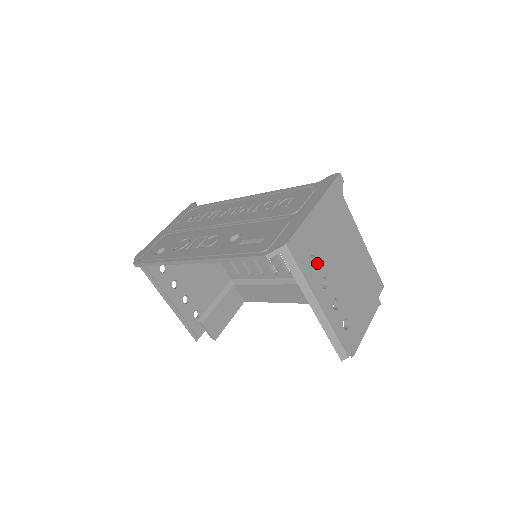
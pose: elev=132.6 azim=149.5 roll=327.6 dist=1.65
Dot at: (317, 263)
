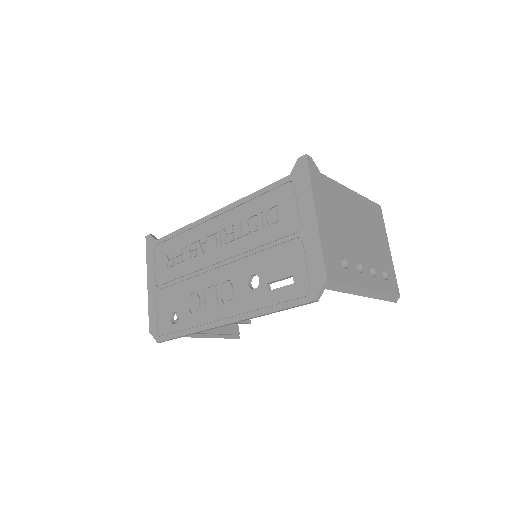
Dot at: (347, 260)
